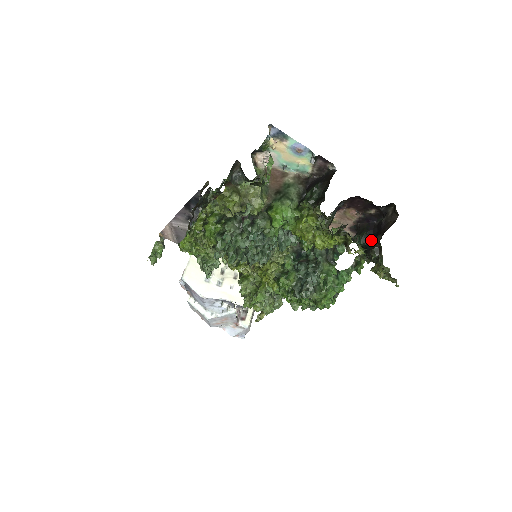
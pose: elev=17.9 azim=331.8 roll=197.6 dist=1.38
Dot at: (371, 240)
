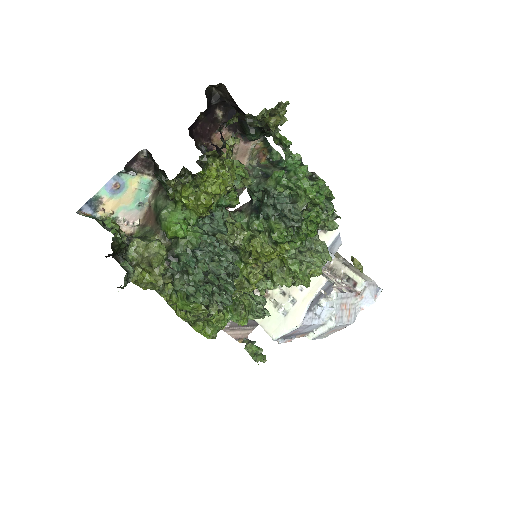
Dot at: (227, 125)
